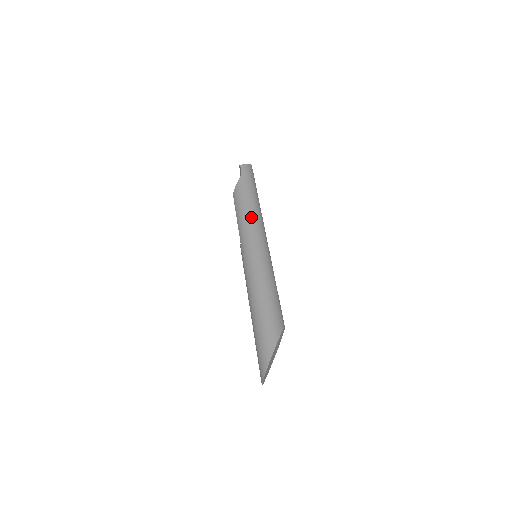
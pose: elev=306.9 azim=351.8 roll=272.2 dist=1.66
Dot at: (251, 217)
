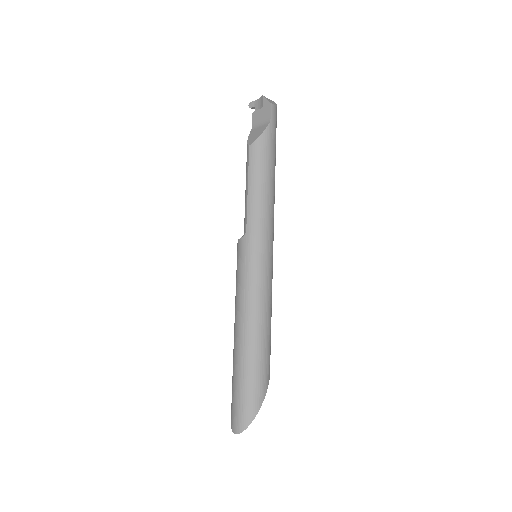
Dot at: (270, 203)
